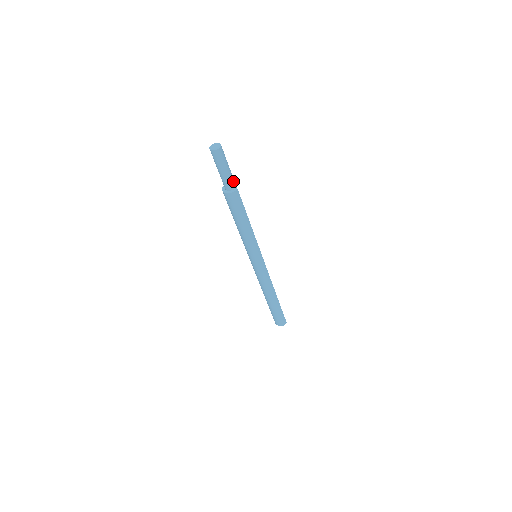
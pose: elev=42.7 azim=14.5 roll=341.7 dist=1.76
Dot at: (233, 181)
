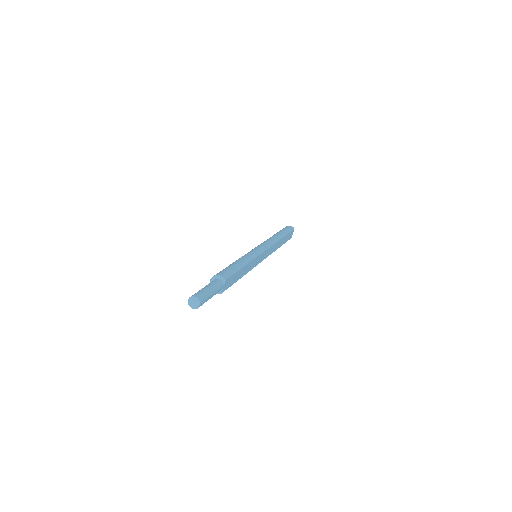
Dot at: occluded
